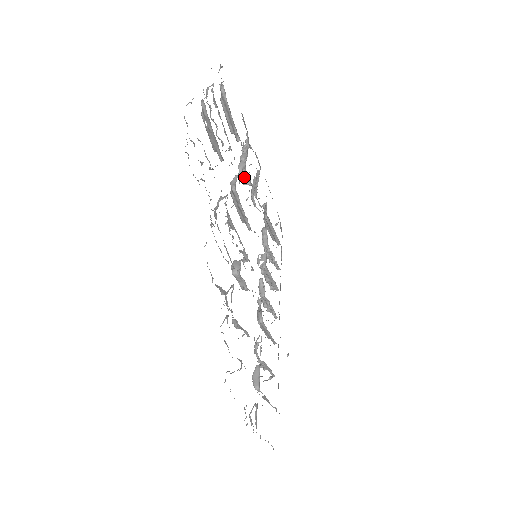
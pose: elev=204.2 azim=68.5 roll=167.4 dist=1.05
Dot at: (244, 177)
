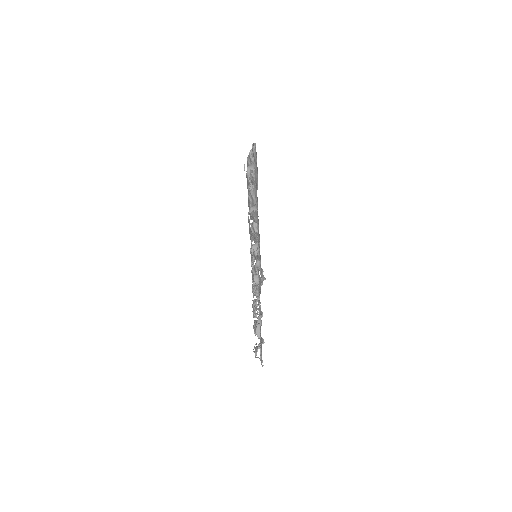
Dot at: occluded
